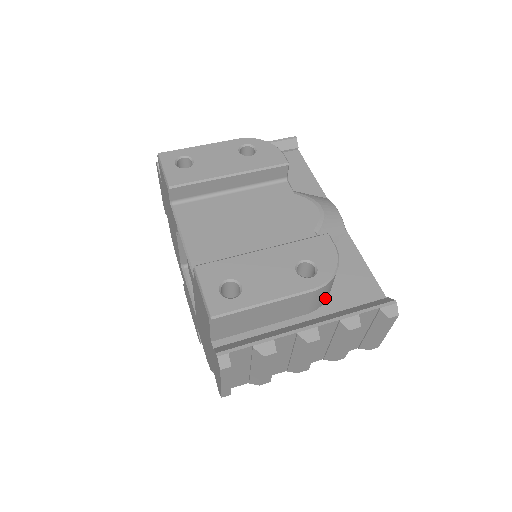
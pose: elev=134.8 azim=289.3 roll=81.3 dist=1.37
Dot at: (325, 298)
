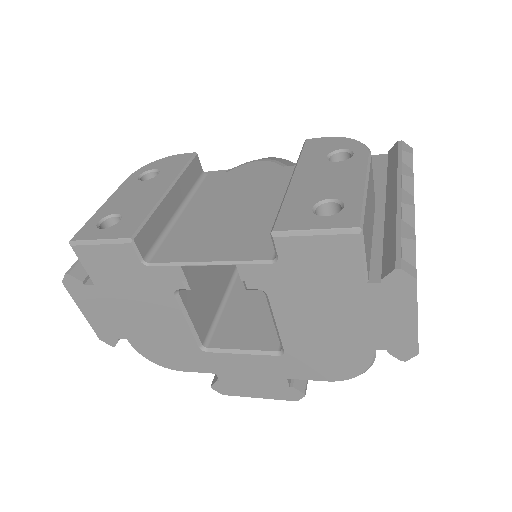
Dot at: occluded
